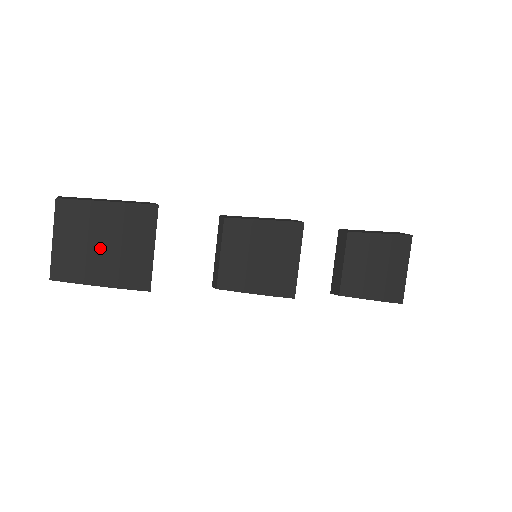
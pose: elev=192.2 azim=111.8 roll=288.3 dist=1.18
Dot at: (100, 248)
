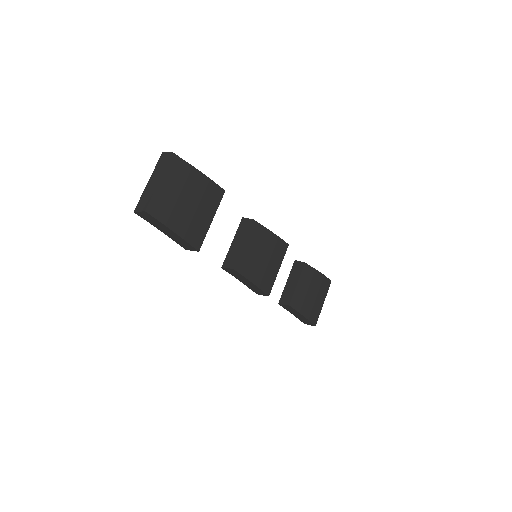
Dot at: (185, 203)
